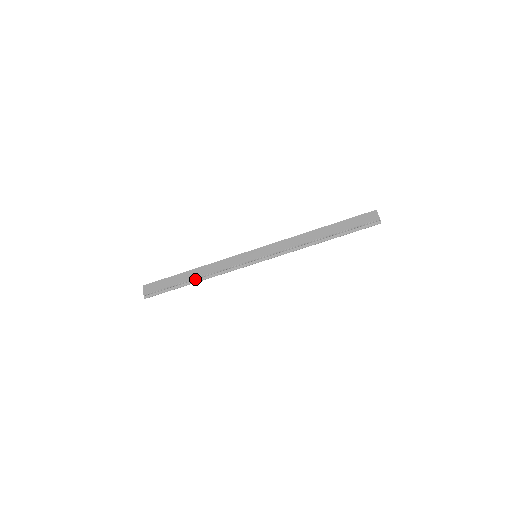
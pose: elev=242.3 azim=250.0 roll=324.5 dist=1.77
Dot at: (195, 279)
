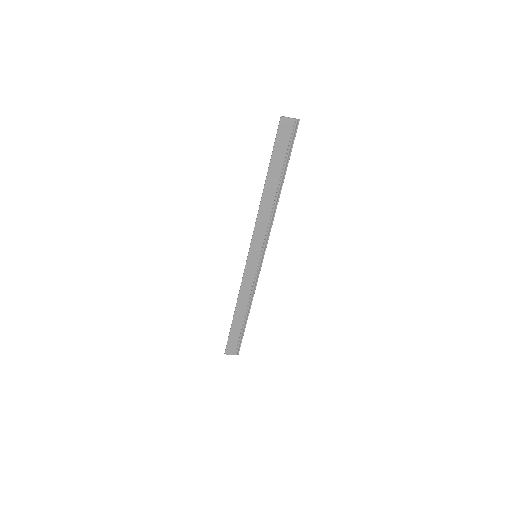
Dot at: (246, 313)
